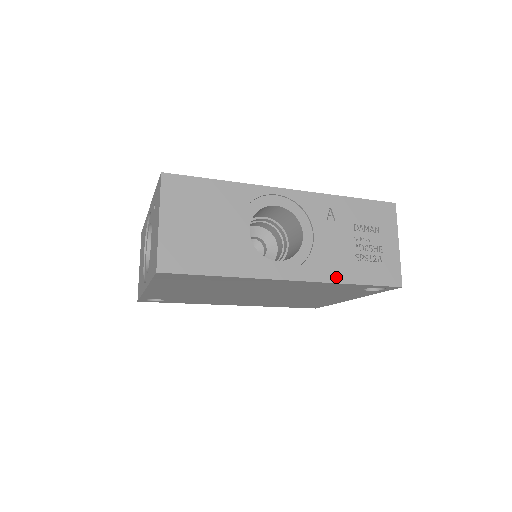
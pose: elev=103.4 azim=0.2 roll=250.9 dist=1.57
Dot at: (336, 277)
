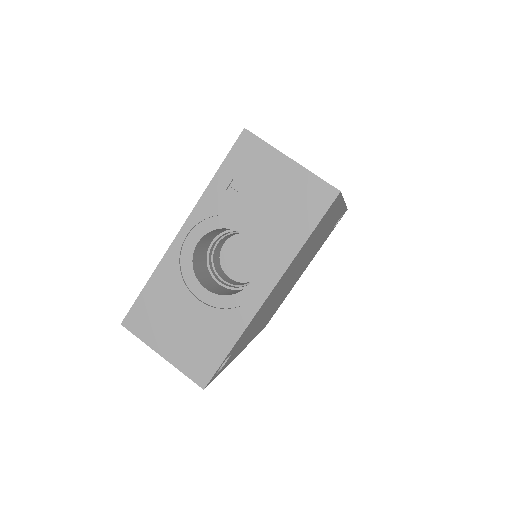
Dot at: occluded
